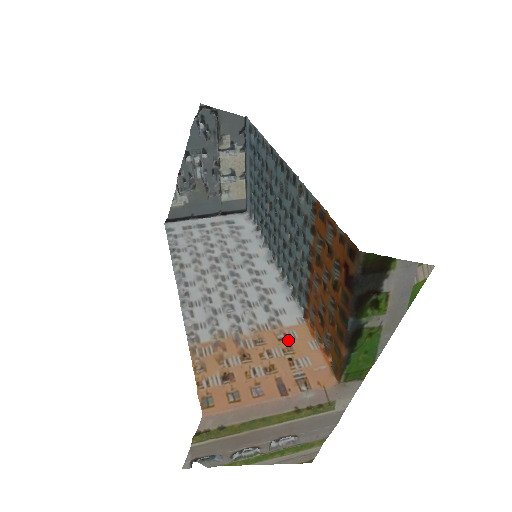
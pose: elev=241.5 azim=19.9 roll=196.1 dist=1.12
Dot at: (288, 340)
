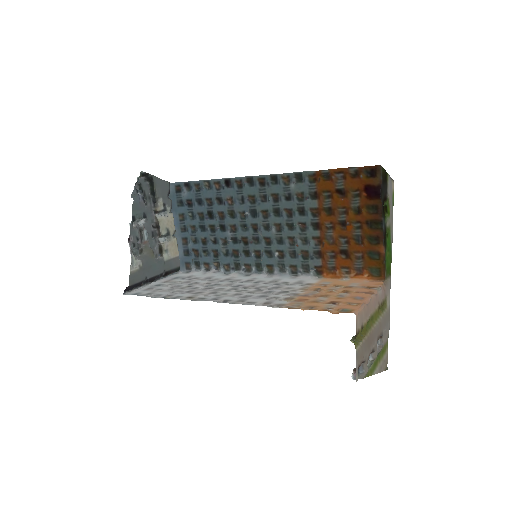
Dot at: (329, 284)
